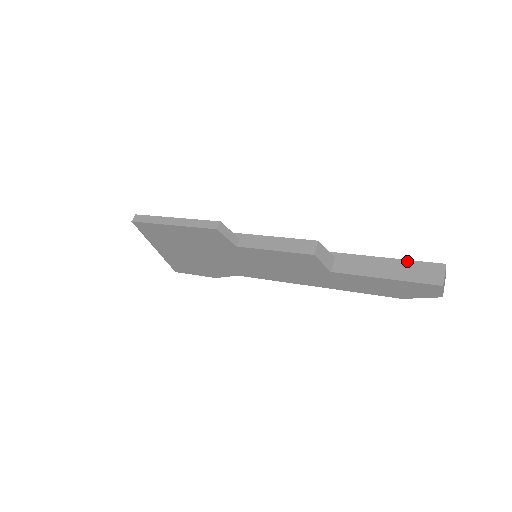
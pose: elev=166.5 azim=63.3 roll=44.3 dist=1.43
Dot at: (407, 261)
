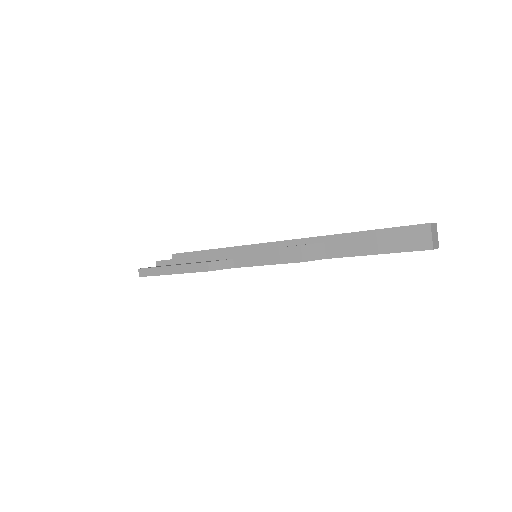
Dot at: (392, 229)
